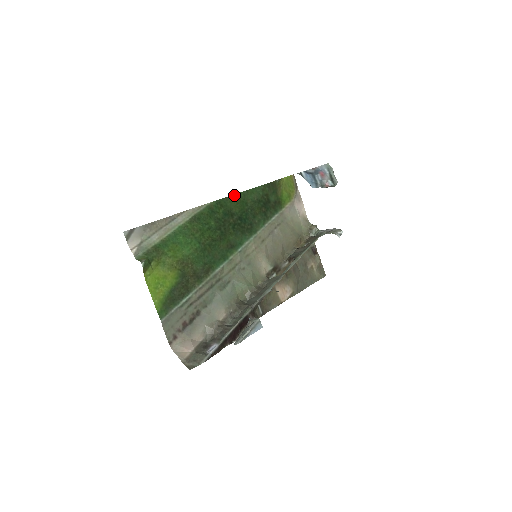
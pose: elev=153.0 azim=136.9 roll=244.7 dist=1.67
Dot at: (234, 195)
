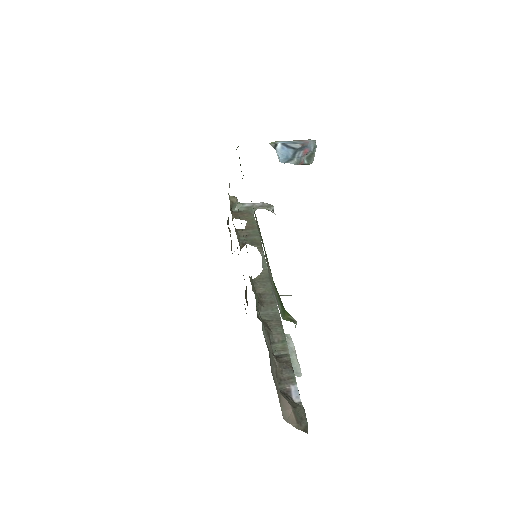
Dot at: occluded
